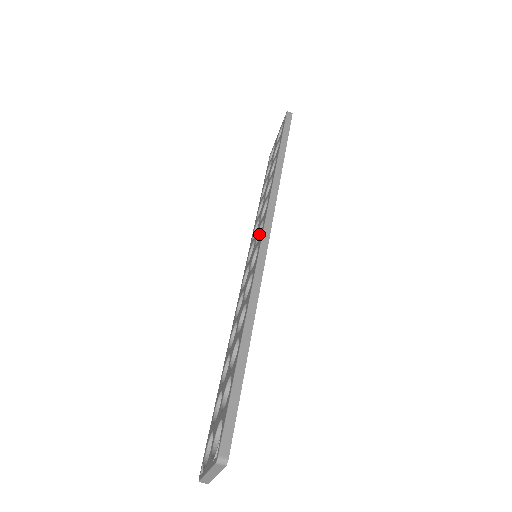
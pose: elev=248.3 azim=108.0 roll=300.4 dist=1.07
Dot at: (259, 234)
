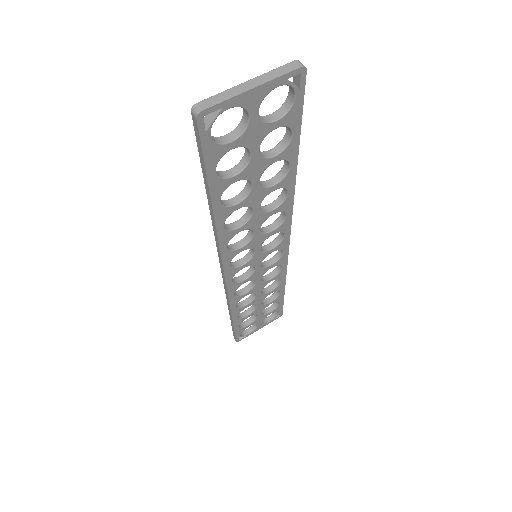
Dot at: occluded
